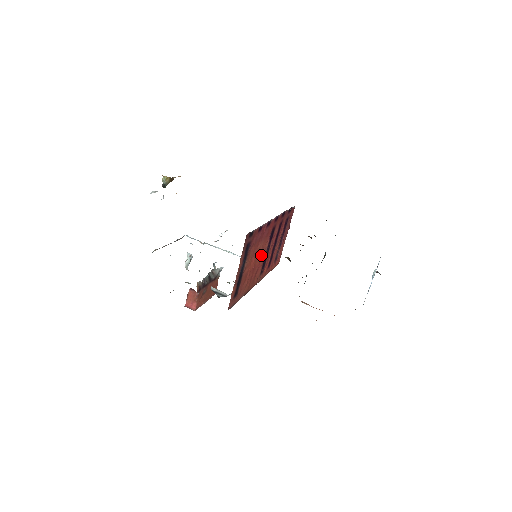
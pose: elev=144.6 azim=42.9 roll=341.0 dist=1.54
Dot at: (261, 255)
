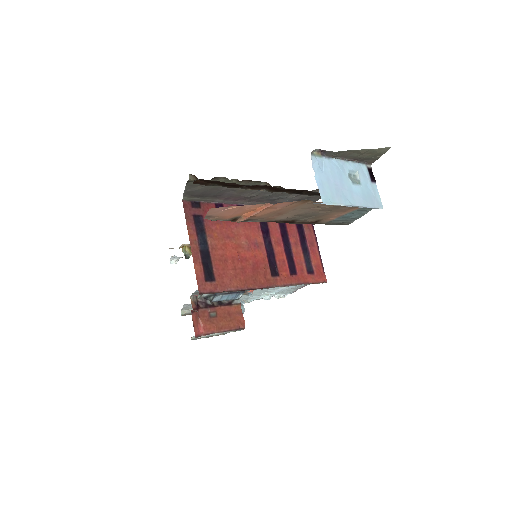
Dot at: (252, 246)
